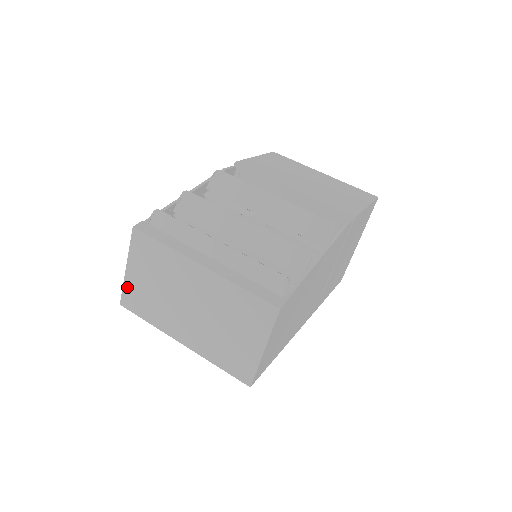
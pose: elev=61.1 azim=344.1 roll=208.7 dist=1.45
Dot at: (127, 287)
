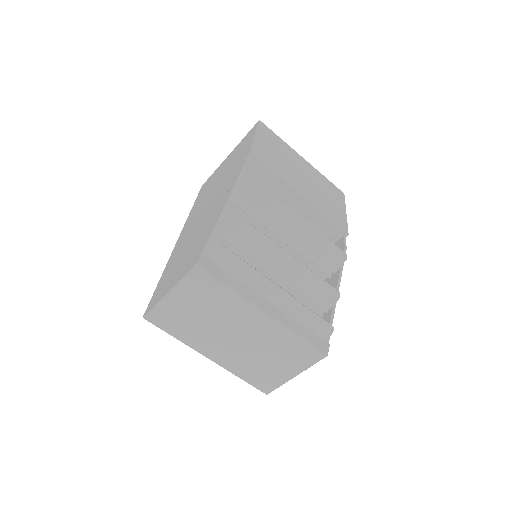
Dot at: (161, 307)
